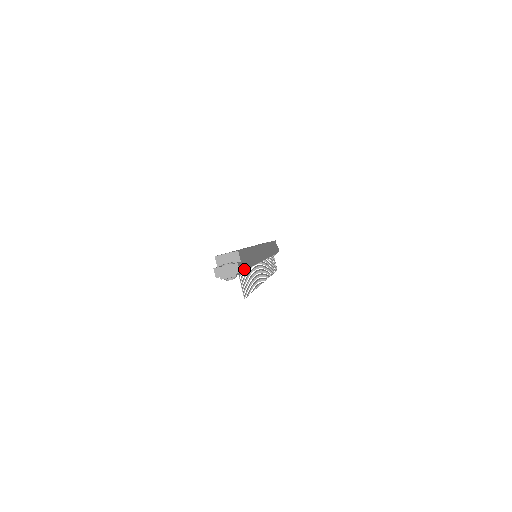
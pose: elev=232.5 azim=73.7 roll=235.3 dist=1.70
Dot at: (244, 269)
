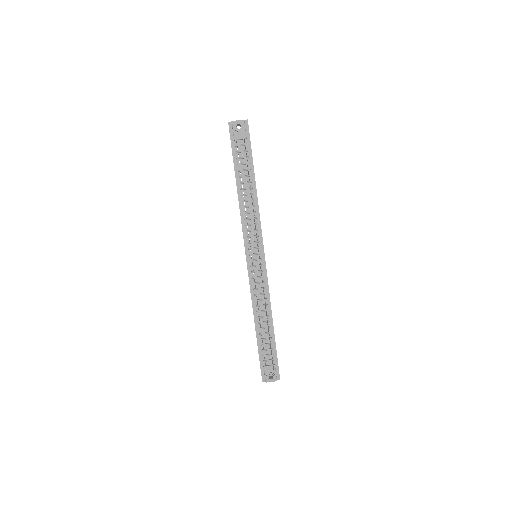
Dot at: occluded
